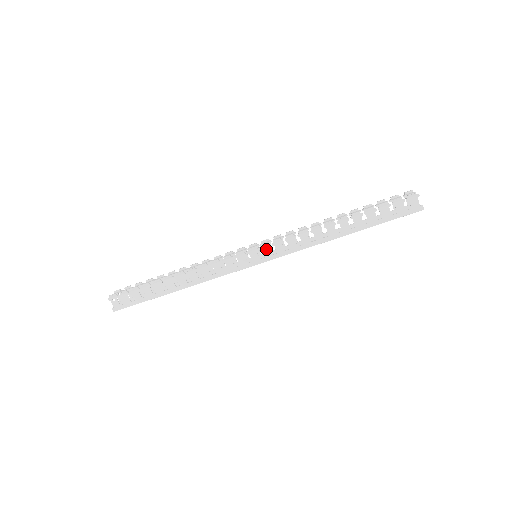
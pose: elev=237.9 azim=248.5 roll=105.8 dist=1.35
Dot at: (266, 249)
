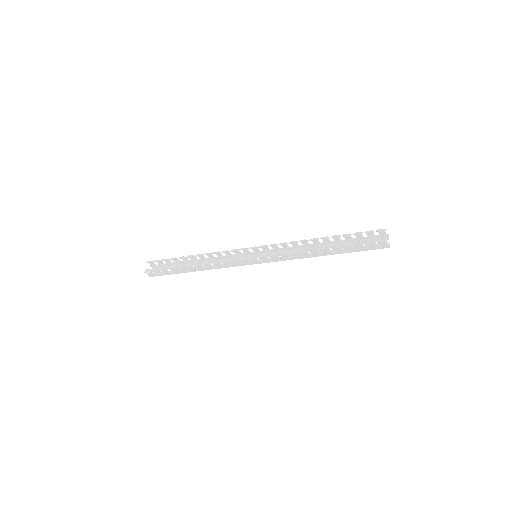
Dot at: (264, 258)
